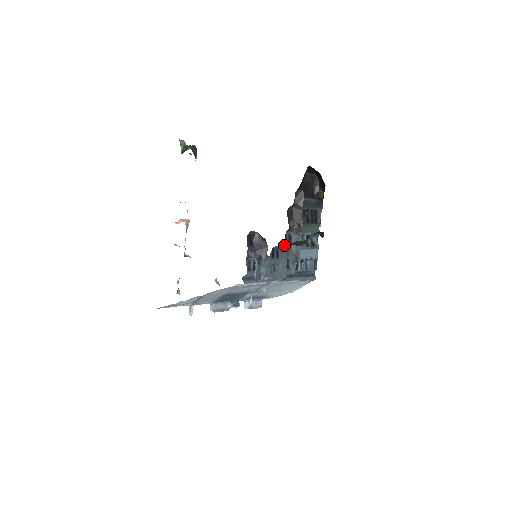
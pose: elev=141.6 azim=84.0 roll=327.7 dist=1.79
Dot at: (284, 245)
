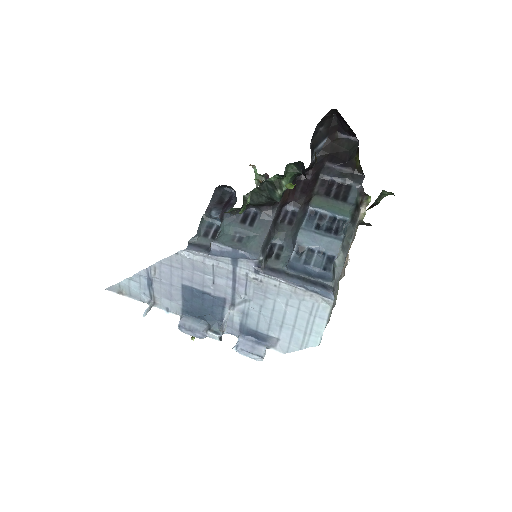
Dot at: (252, 194)
